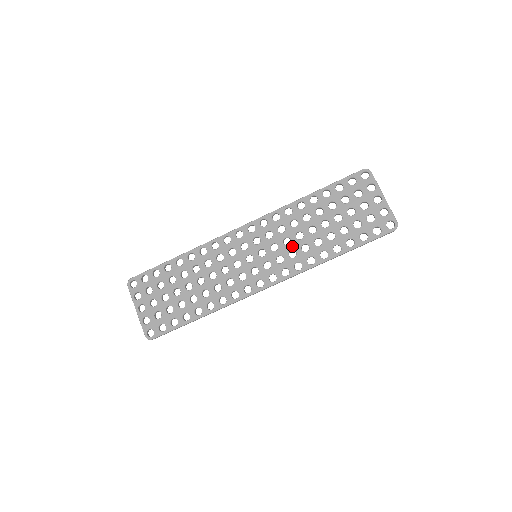
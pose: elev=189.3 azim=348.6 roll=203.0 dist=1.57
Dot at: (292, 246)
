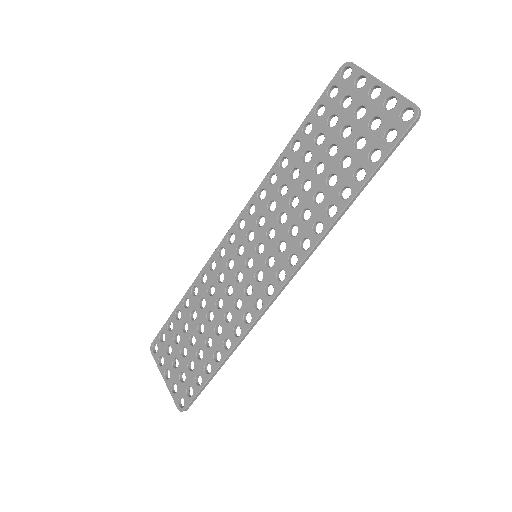
Dot at: (289, 221)
